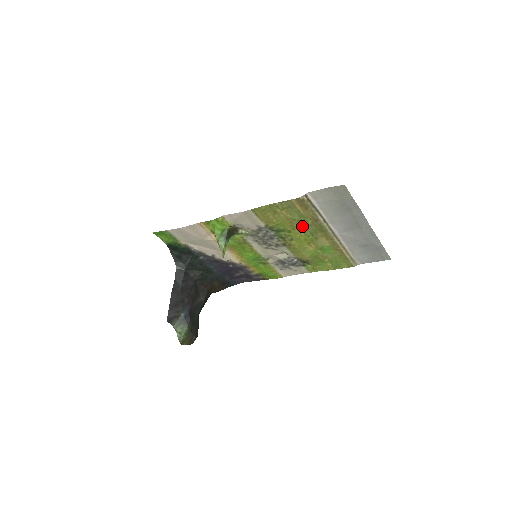
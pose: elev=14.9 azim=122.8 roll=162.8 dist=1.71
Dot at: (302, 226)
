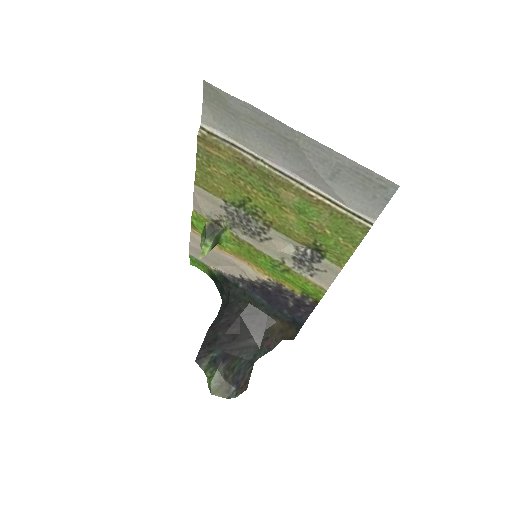
Dot at: (247, 181)
